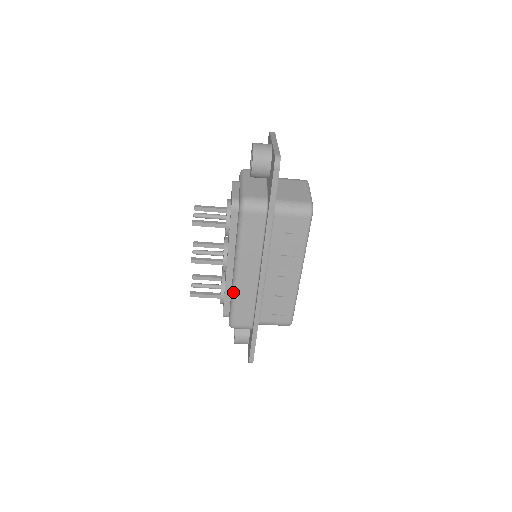
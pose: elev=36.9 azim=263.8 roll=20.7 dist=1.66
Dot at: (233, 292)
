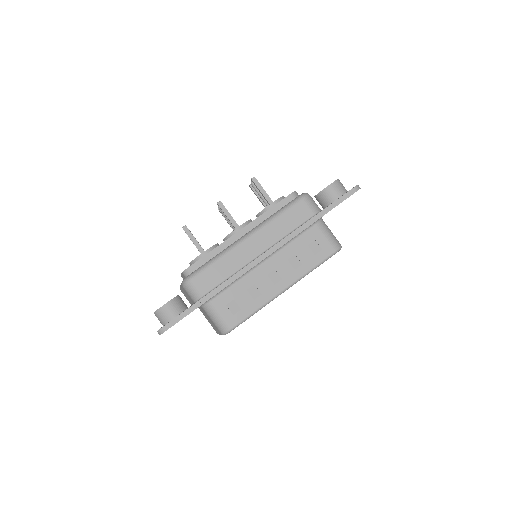
Dot at: (224, 251)
